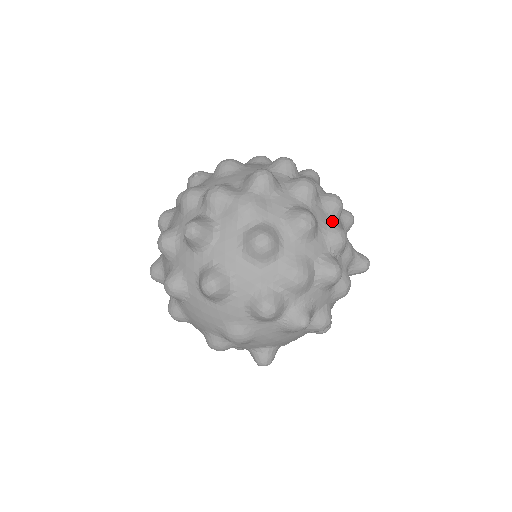
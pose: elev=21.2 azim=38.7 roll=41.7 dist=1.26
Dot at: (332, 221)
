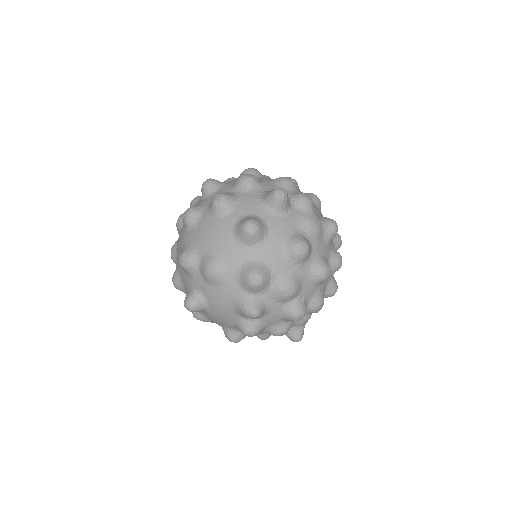
Dot at: (324, 293)
